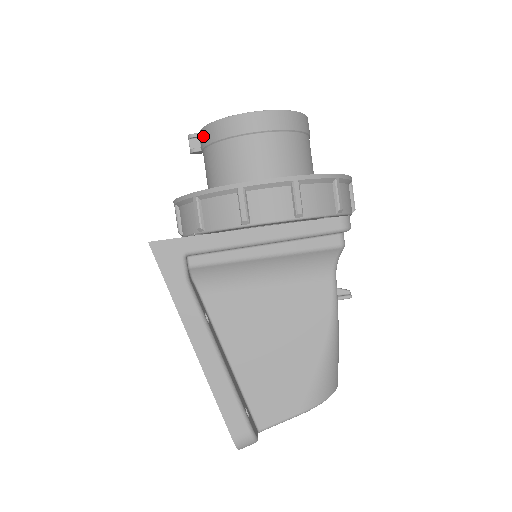
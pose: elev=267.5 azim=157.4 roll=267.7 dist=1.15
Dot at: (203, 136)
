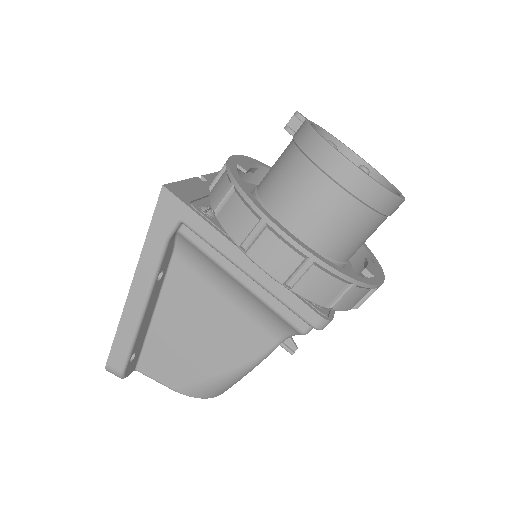
Dot at: (301, 130)
